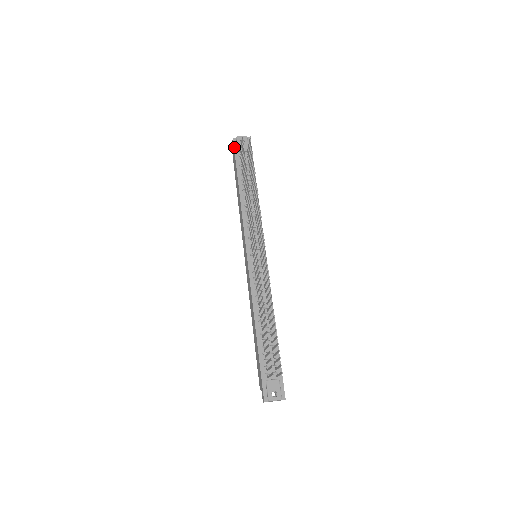
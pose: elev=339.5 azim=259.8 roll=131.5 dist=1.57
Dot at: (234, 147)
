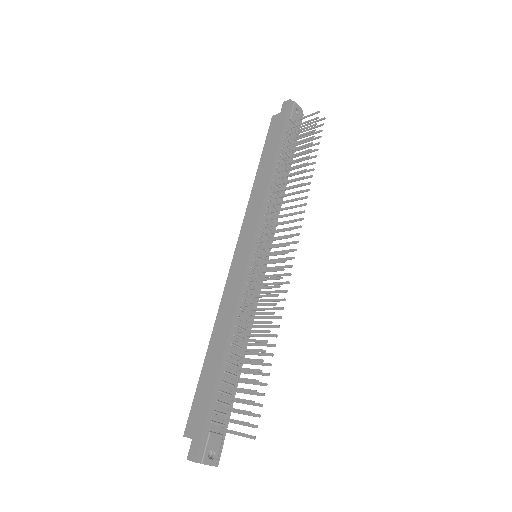
Dot at: (288, 110)
